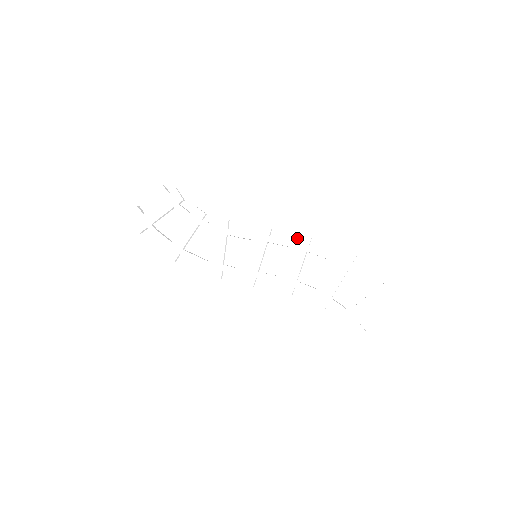
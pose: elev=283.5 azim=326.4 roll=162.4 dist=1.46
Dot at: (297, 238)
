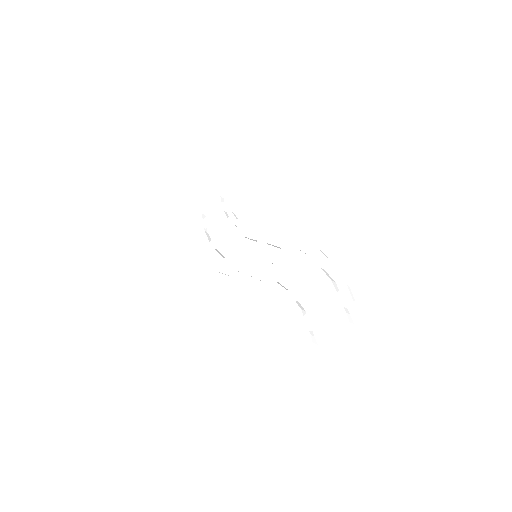
Dot at: (287, 239)
